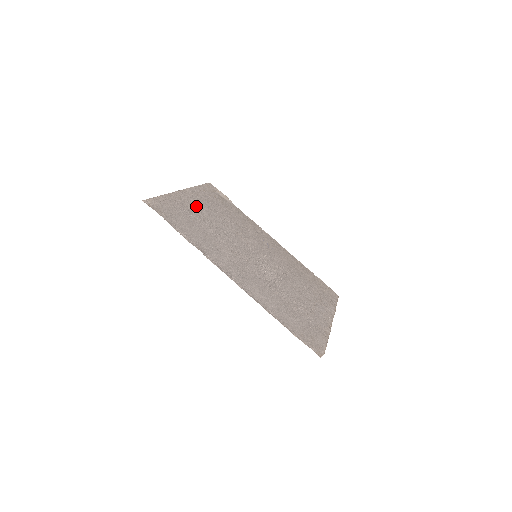
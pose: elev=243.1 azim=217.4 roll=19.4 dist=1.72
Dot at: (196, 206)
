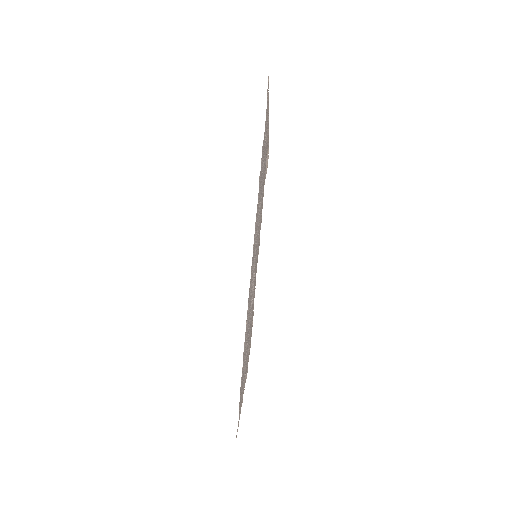
Dot at: occluded
